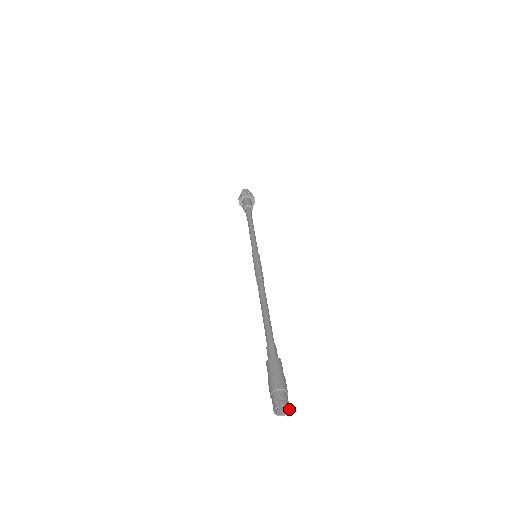
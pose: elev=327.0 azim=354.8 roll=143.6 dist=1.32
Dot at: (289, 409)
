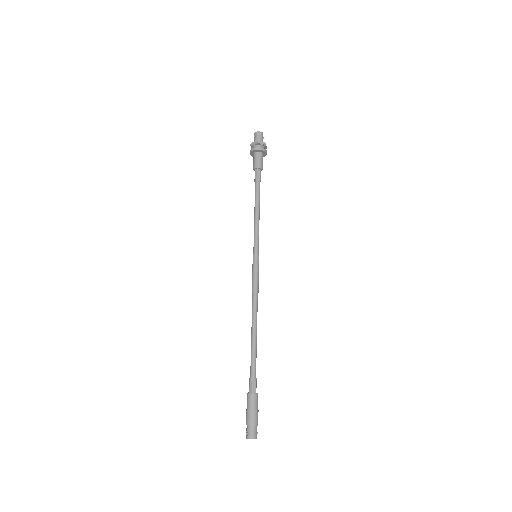
Dot at: occluded
